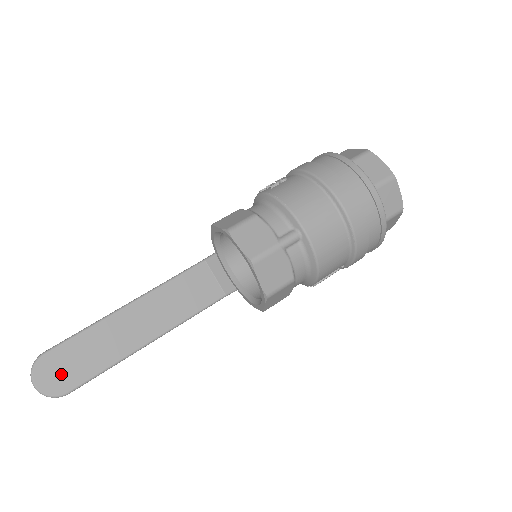
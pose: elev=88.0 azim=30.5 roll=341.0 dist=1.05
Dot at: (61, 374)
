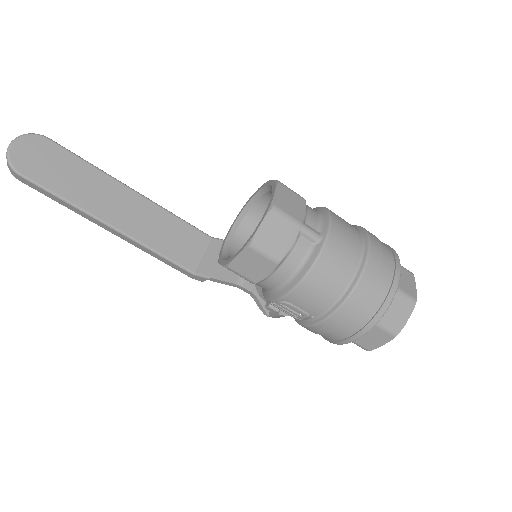
Dot at: (36, 160)
